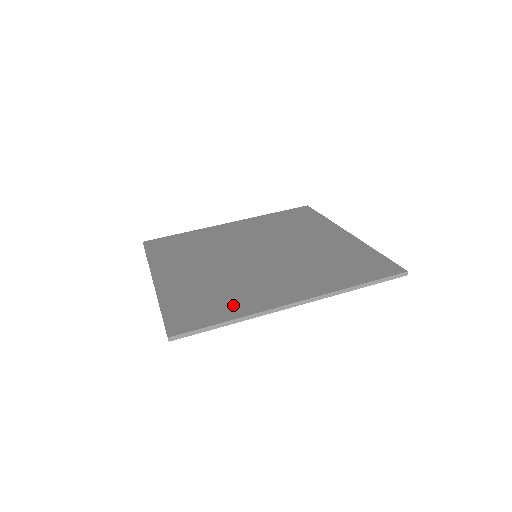
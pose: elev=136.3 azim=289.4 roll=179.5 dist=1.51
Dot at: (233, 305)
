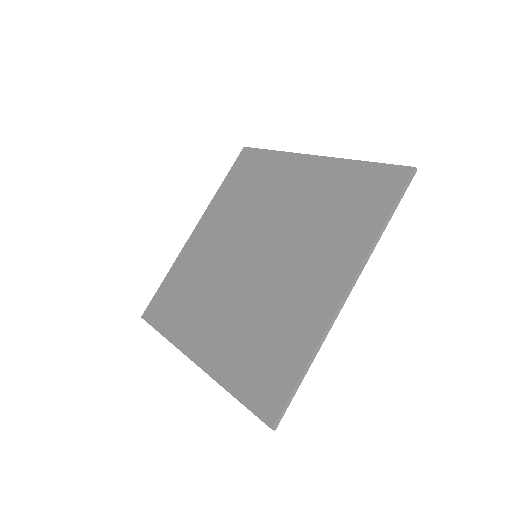
Dot at: (293, 342)
